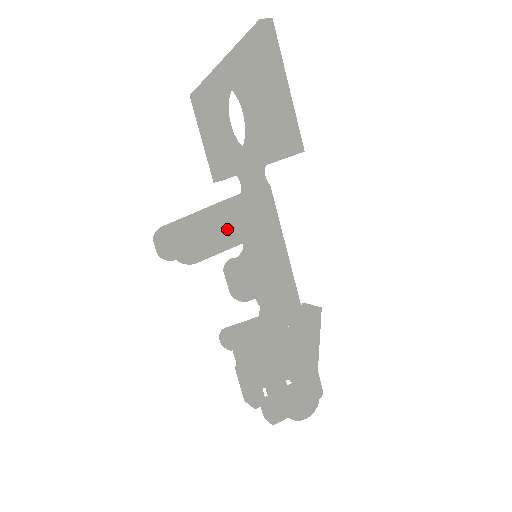
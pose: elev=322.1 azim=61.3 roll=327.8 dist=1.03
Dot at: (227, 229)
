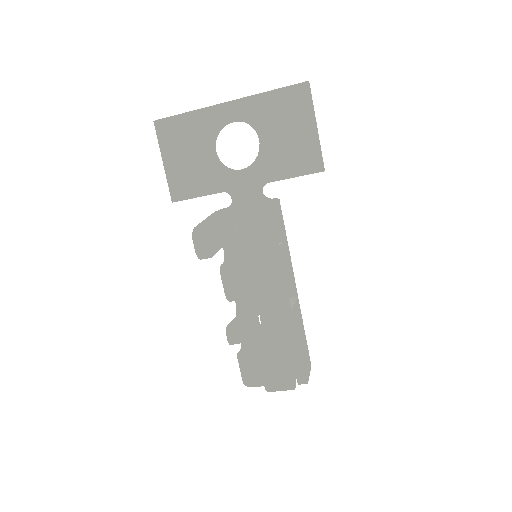
Dot at: (278, 223)
